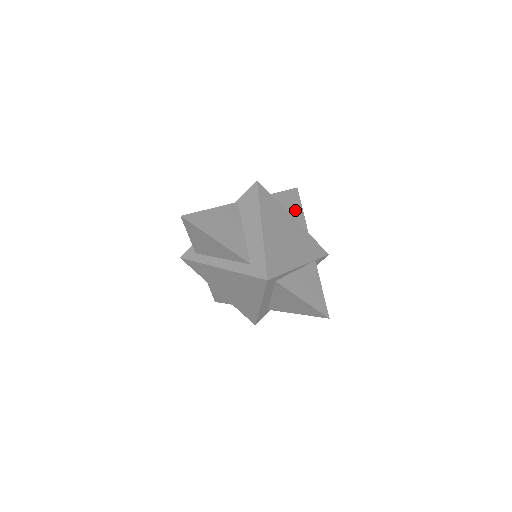
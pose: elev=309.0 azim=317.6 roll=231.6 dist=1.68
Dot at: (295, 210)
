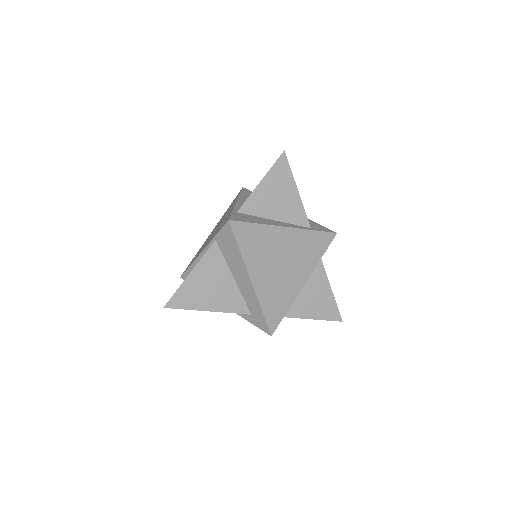
Dot at: (287, 196)
